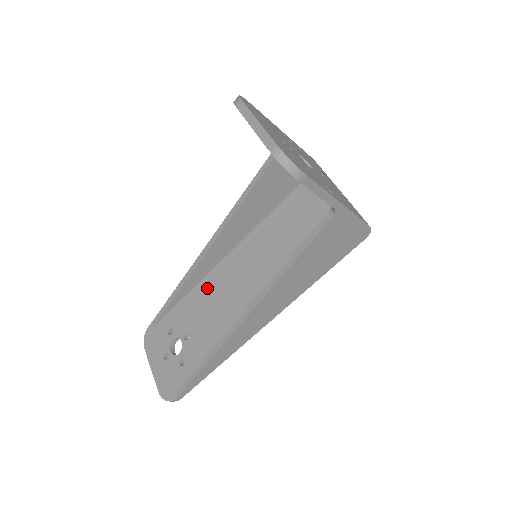
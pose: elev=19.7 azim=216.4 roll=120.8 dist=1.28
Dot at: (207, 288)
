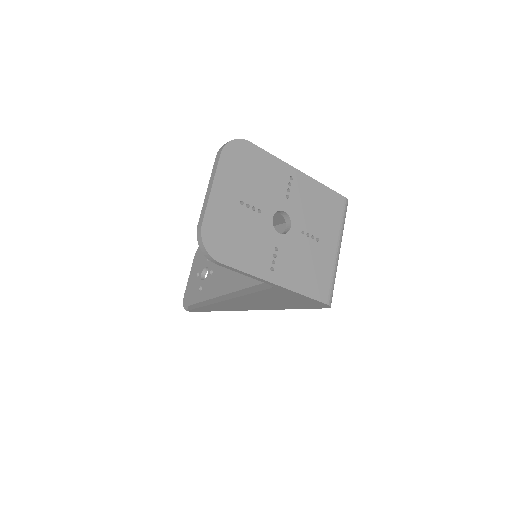
Dot at: occluded
